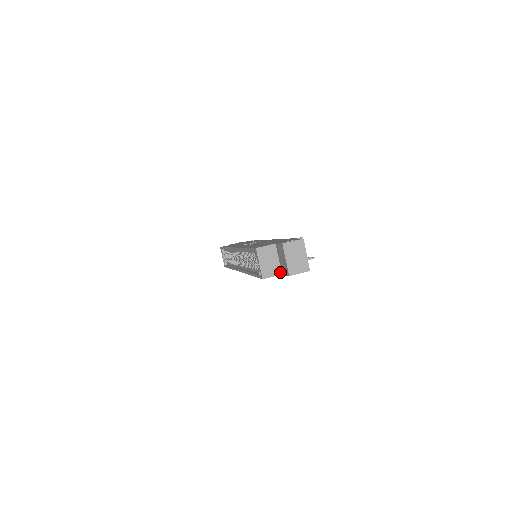
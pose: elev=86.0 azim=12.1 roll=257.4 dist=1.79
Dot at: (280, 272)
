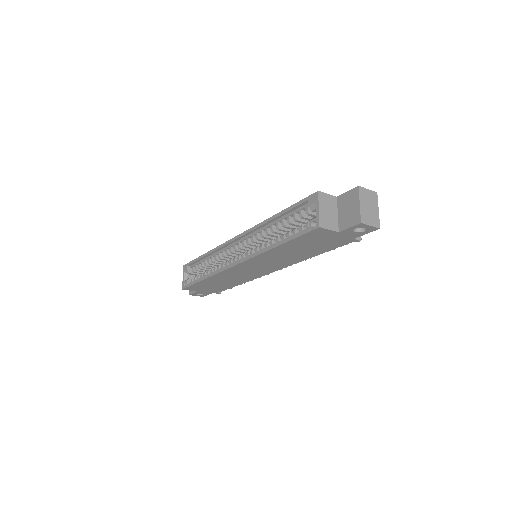
Dot at: (337, 229)
